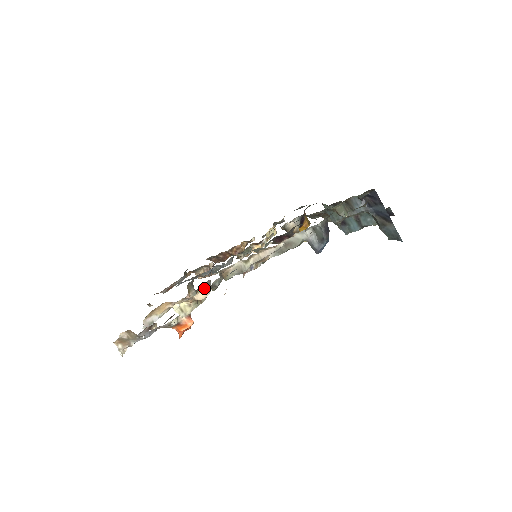
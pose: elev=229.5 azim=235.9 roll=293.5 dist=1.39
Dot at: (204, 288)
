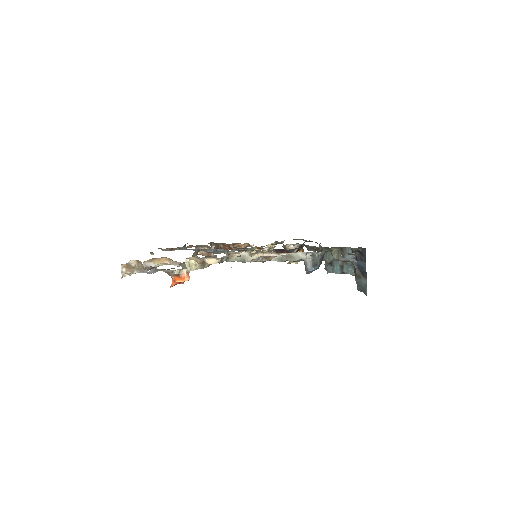
Dot at: occluded
